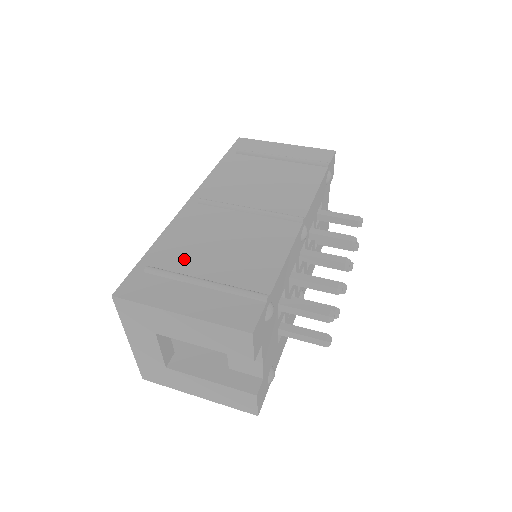
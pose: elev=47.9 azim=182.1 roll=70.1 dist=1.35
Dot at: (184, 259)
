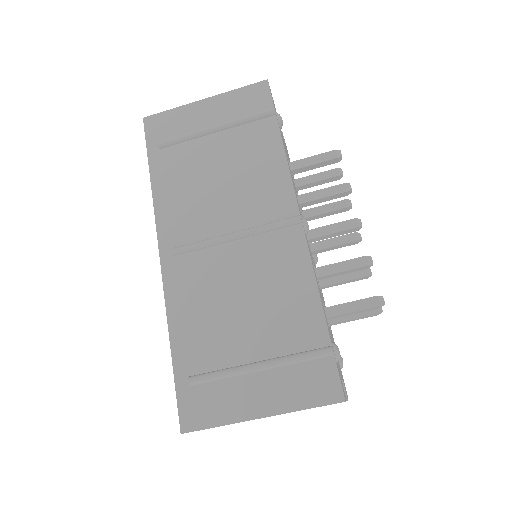
Dot at: (216, 345)
